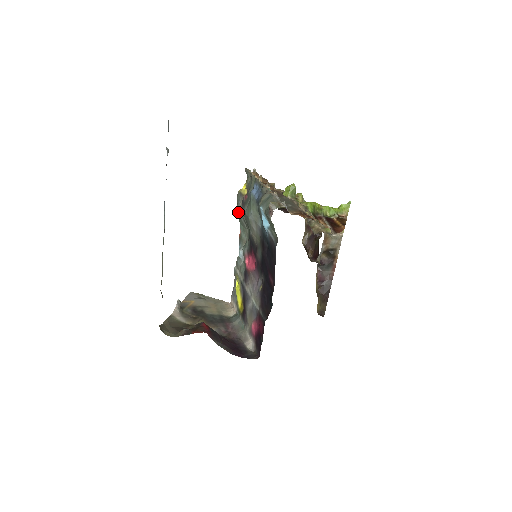
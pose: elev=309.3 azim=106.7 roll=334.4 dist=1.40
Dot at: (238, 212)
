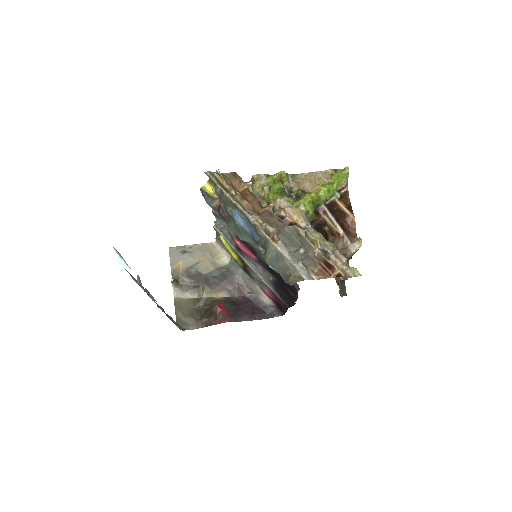
Dot at: occluded
